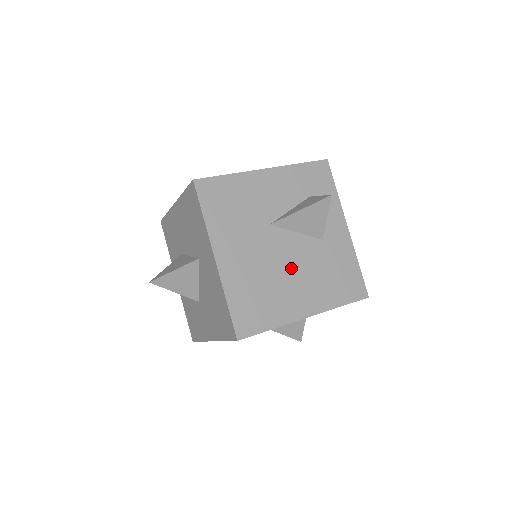
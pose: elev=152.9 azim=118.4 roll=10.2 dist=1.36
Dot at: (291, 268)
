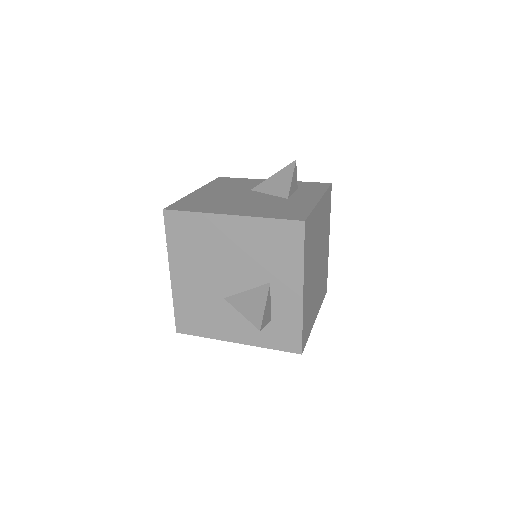
Dot at: (245, 201)
